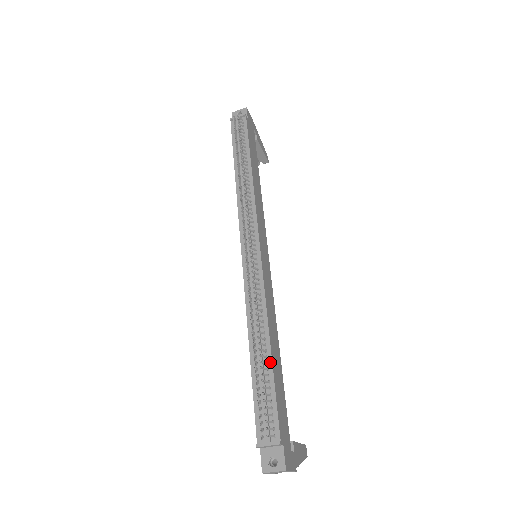
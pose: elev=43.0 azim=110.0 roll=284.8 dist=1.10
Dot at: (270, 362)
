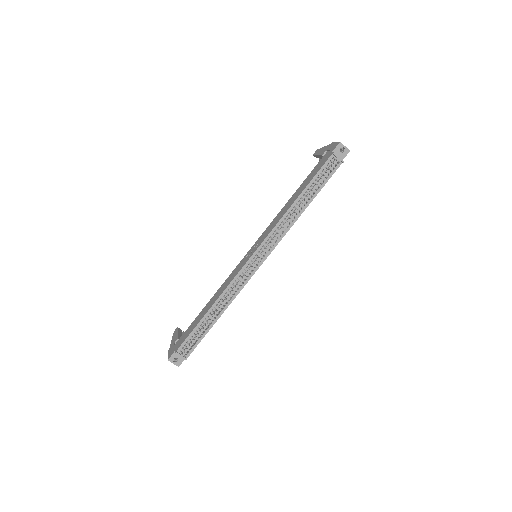
Dot at: (213, 324)
